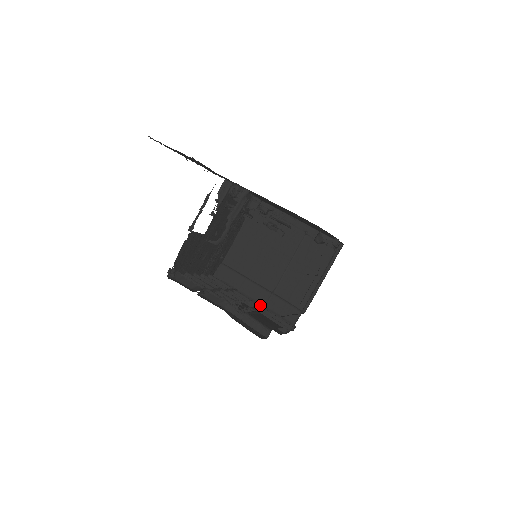
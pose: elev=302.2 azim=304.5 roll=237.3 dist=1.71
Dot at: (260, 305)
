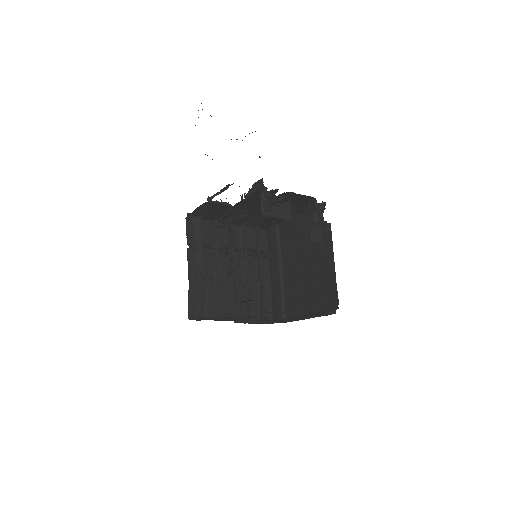
Dot at: (272, 282)
